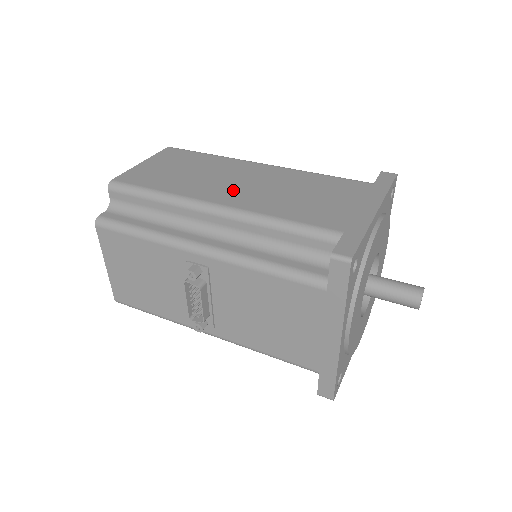
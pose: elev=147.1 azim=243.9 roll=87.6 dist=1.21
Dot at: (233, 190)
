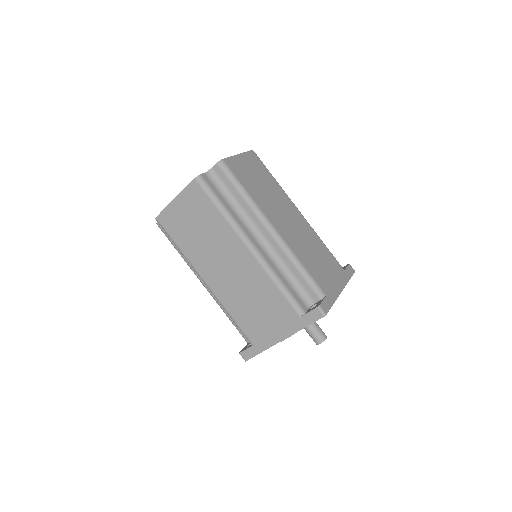
Dot at: (218, 273)
